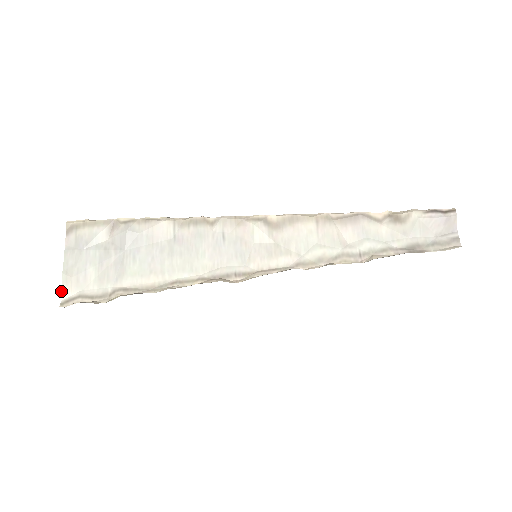
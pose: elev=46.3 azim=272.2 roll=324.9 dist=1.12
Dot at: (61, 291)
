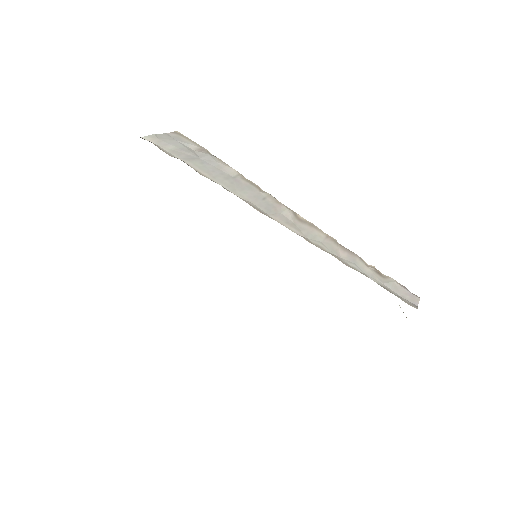
Dot at: (145, 136)
